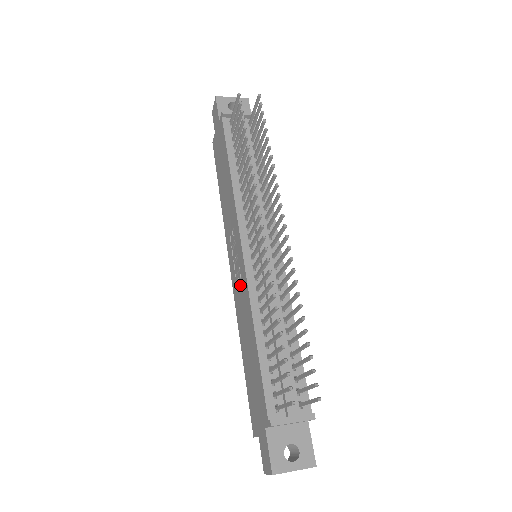
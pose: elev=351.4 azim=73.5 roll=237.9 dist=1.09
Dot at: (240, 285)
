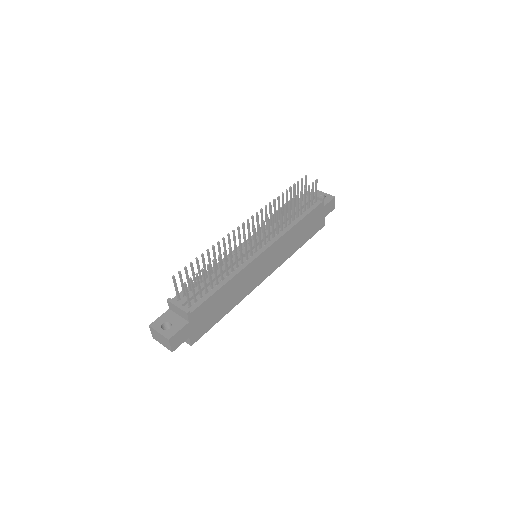
Dot at: occluded
